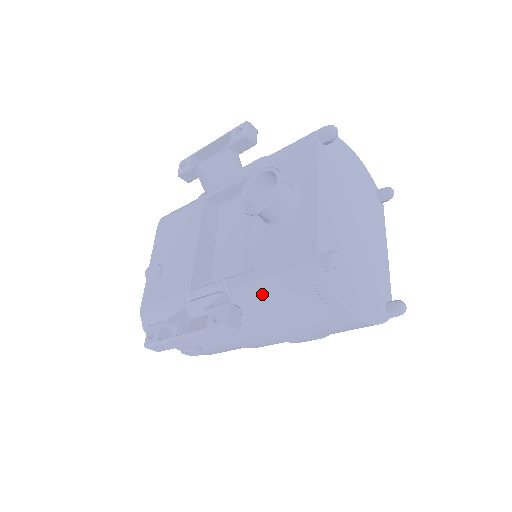
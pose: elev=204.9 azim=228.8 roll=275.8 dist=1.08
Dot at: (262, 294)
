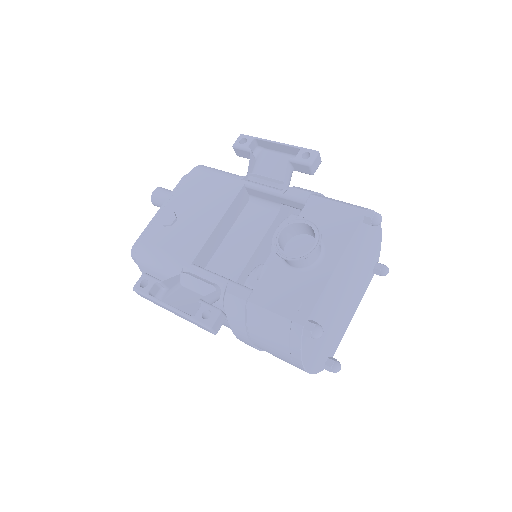
Dot at: (248, 312)
